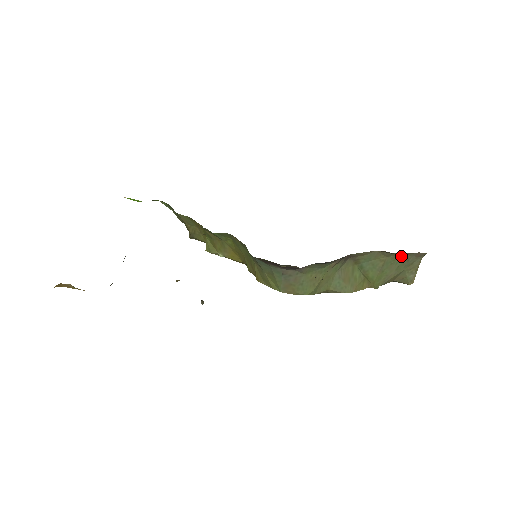
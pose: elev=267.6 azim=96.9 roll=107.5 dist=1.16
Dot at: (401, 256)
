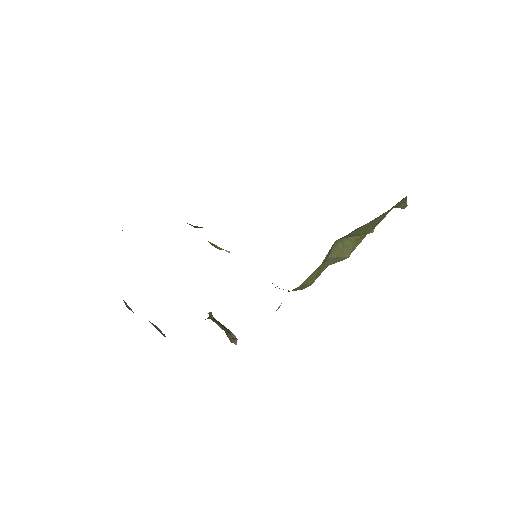
Dot at: (383, 213)
